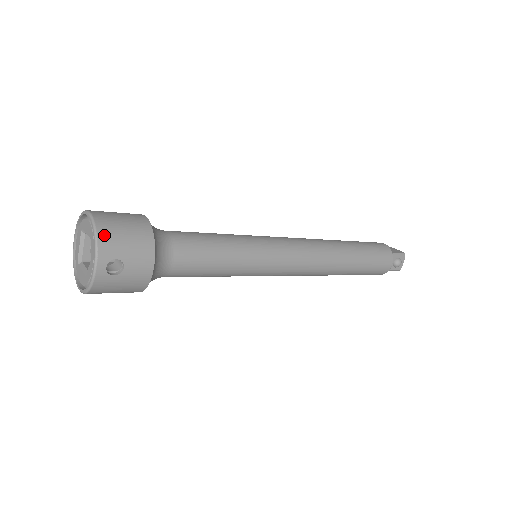
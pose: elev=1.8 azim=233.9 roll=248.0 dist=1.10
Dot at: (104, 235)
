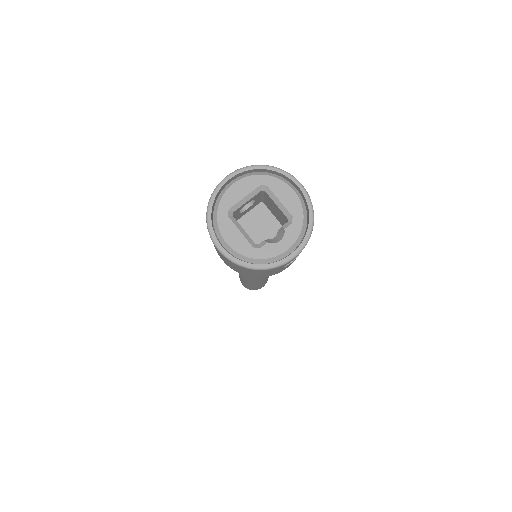
Dot at: (312, 226)
